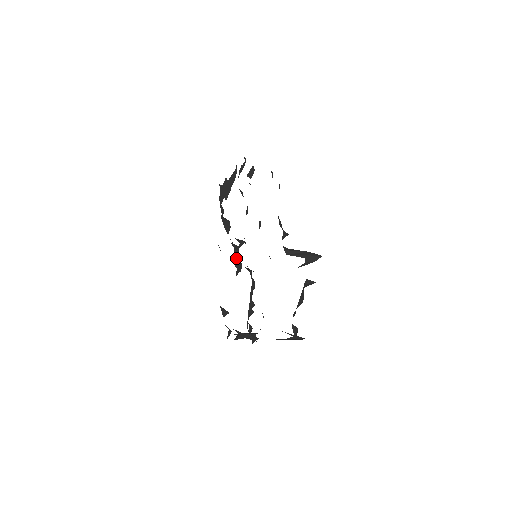
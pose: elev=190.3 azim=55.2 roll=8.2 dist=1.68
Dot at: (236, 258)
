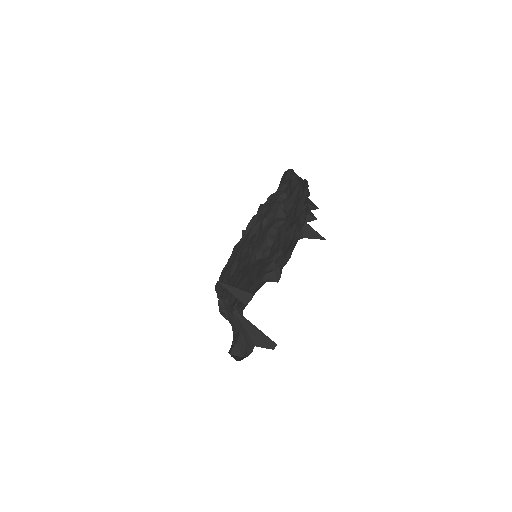
Dot at: (281, 220)
